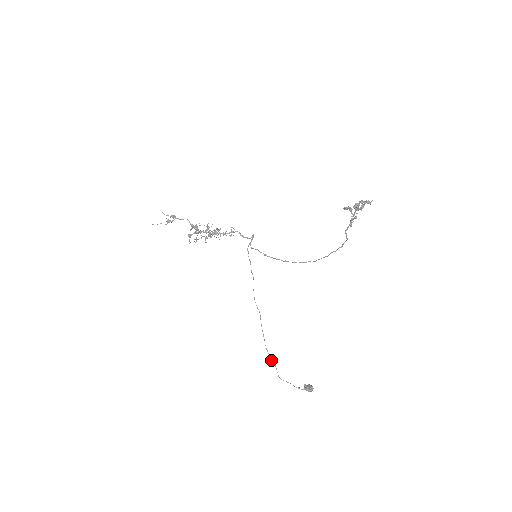
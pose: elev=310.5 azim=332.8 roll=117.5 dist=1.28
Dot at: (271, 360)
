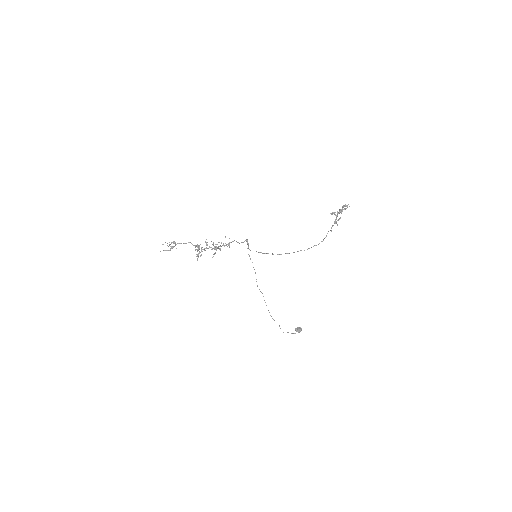
Dot at: occluded
